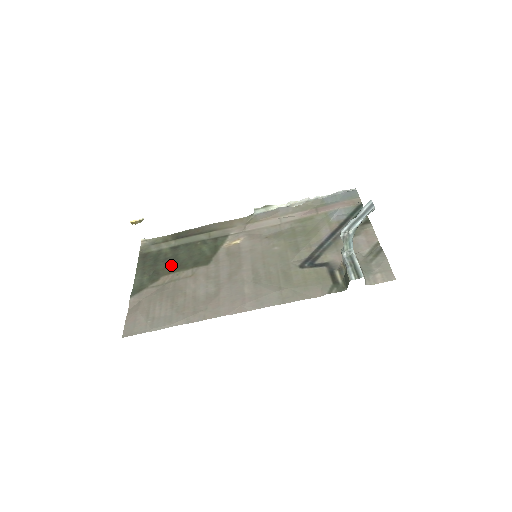
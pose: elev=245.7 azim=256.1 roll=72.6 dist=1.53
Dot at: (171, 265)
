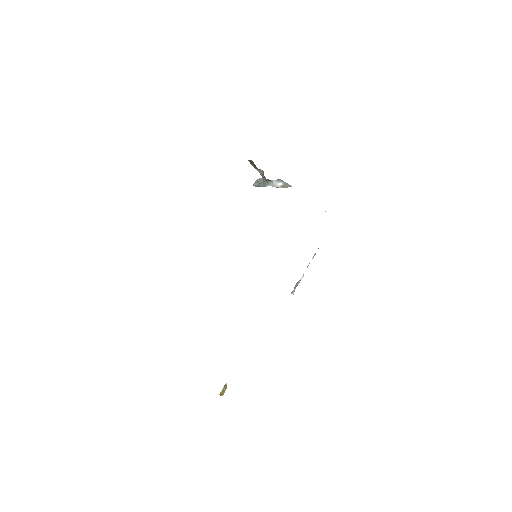
Dot at: occluded
